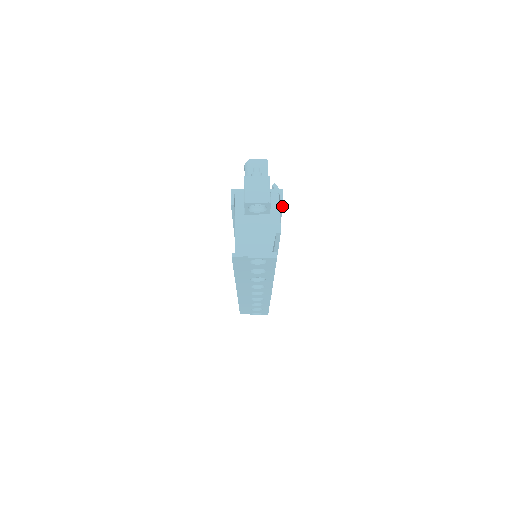
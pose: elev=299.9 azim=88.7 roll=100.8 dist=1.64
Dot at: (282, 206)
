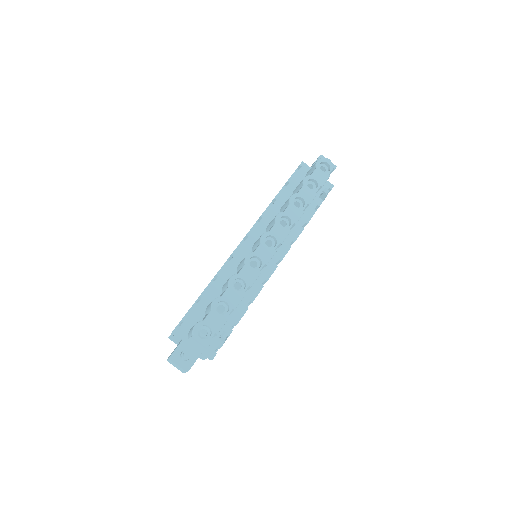
Dot at: occluded
